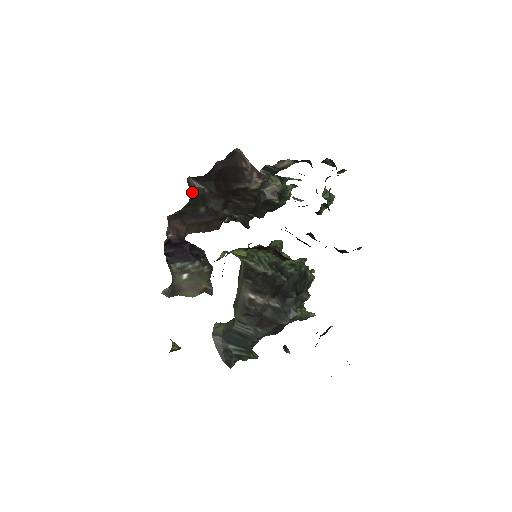
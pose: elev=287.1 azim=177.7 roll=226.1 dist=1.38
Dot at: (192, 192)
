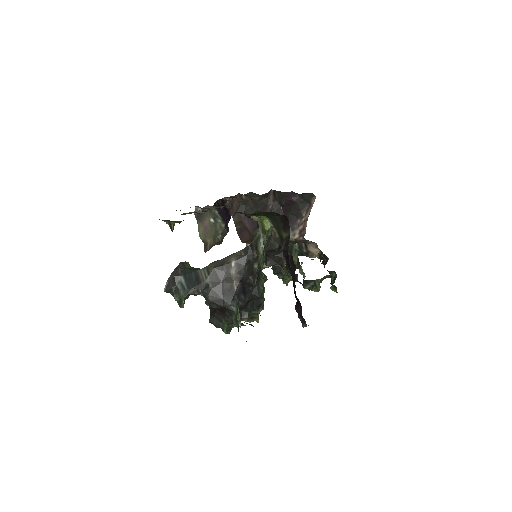
Dot at: (266, 197)
